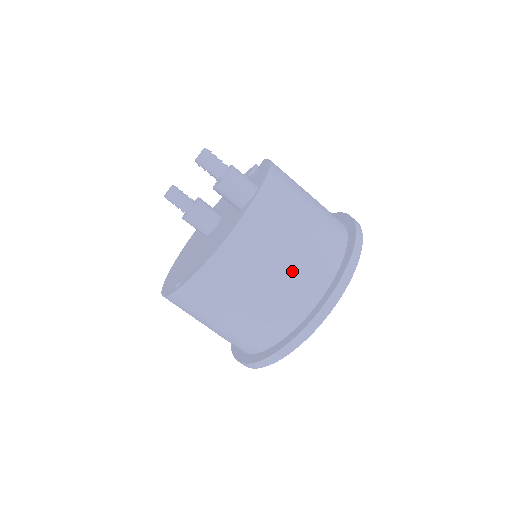
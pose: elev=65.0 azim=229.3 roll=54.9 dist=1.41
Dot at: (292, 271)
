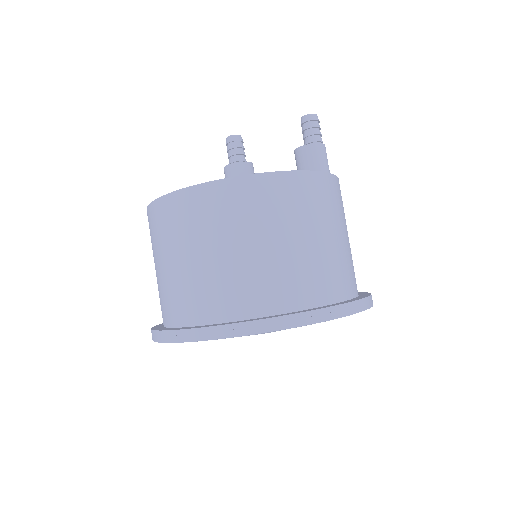
Dot at: (331, 253)
